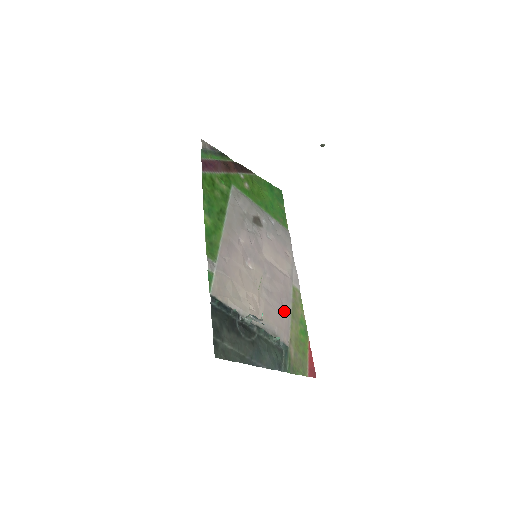
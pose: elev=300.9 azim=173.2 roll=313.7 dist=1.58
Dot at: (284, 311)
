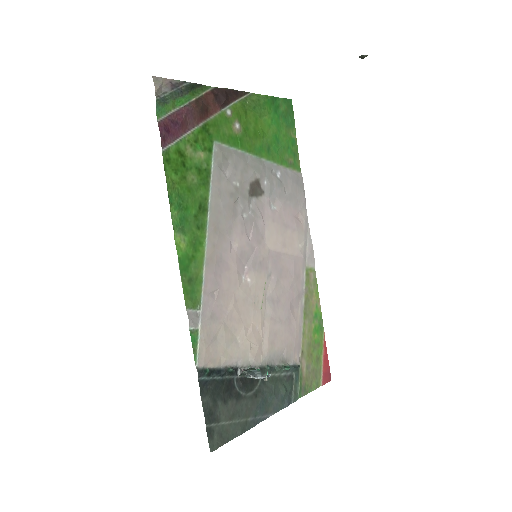
Dot at: (294, 317)
